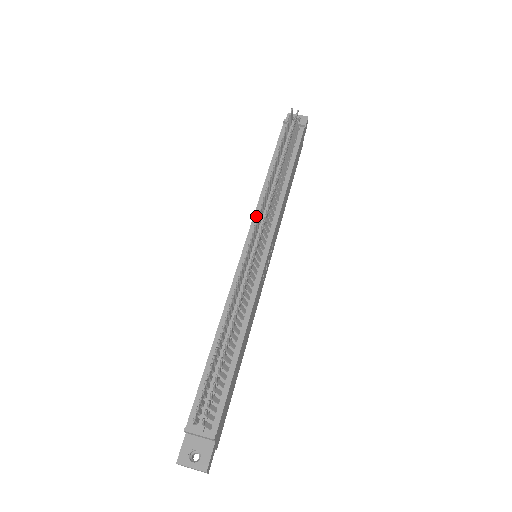
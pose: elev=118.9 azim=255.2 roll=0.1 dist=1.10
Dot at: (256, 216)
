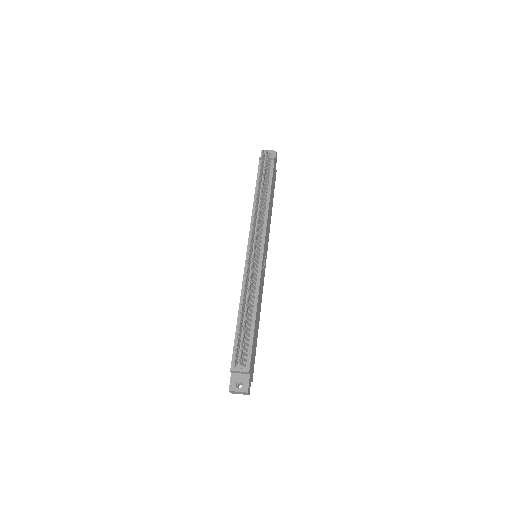
Dot at: (251, 229)
